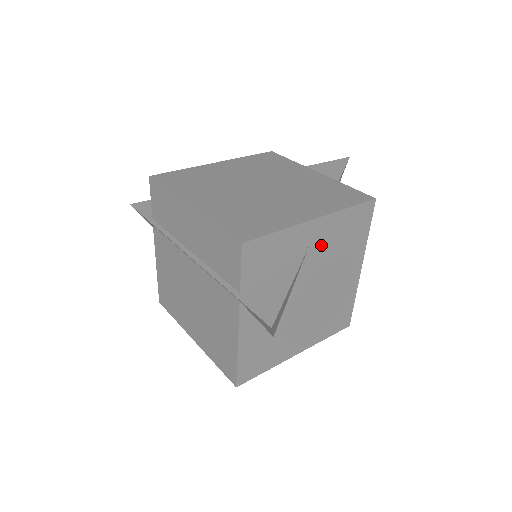
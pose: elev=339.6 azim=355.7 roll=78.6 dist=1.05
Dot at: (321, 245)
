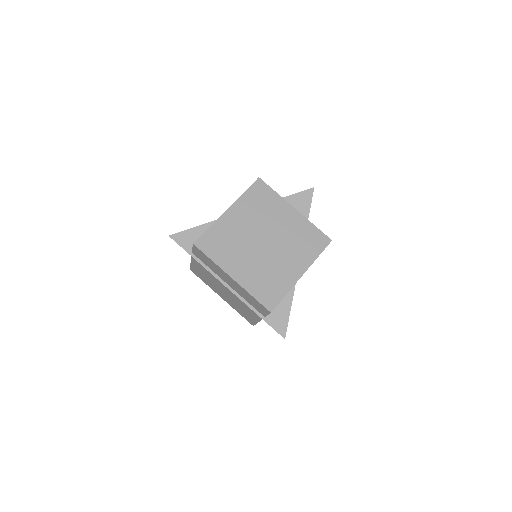
Dot at: occluded
